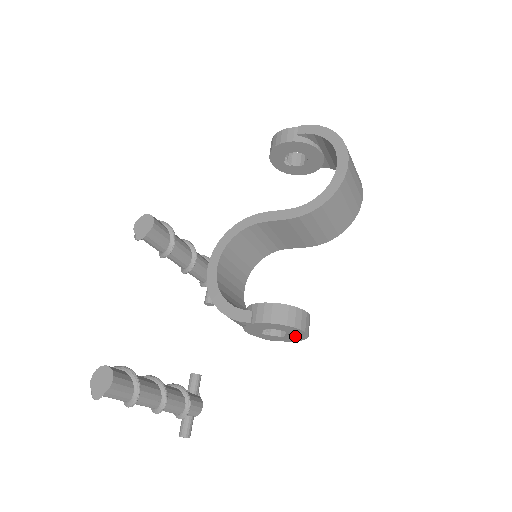
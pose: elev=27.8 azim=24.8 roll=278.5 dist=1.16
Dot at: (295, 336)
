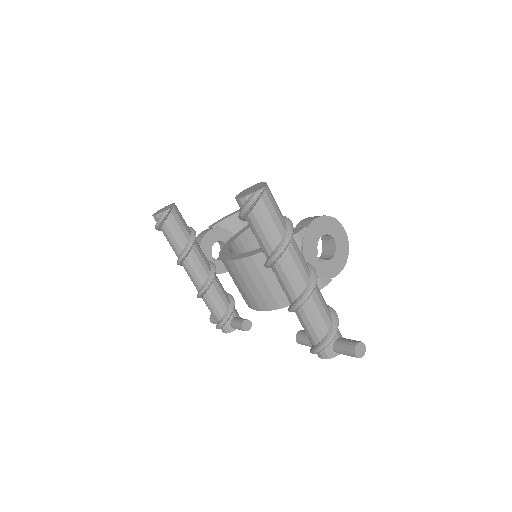
Dot at: (340, 248)
